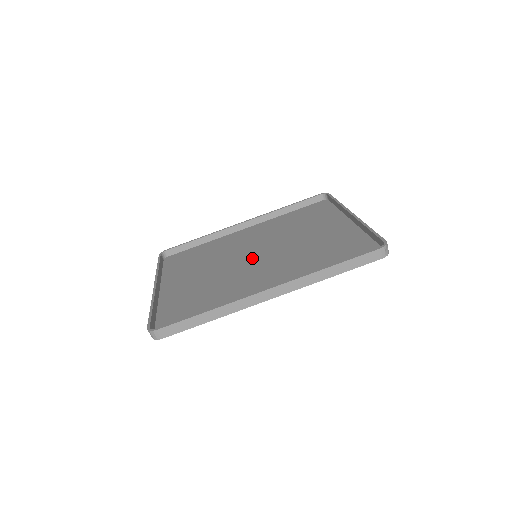
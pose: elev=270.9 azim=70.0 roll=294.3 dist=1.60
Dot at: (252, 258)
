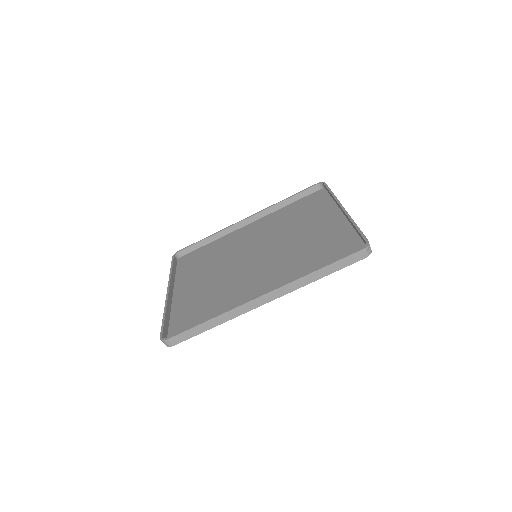
Dot at: (252, 258)
